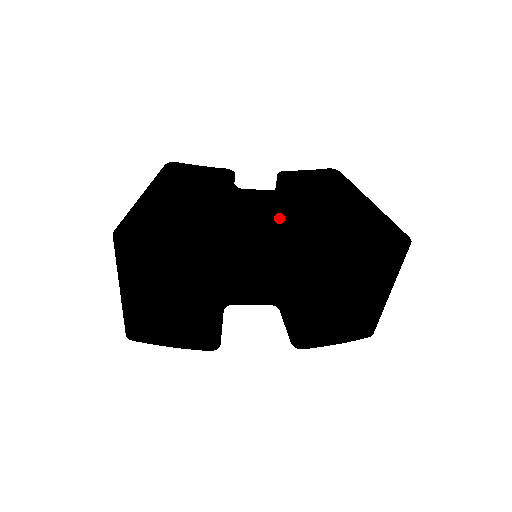
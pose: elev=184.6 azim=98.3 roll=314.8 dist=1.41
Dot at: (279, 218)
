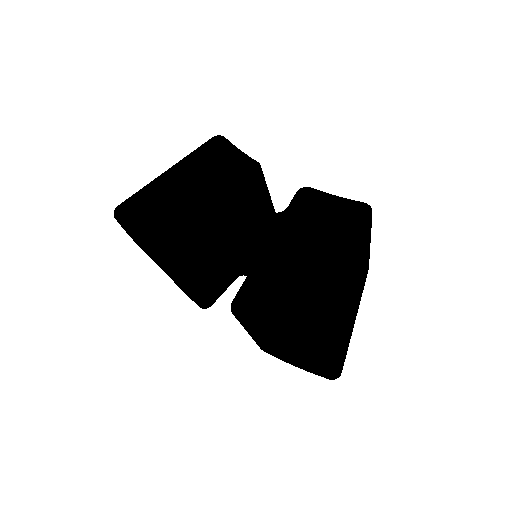
Dot at: (251, 247)
